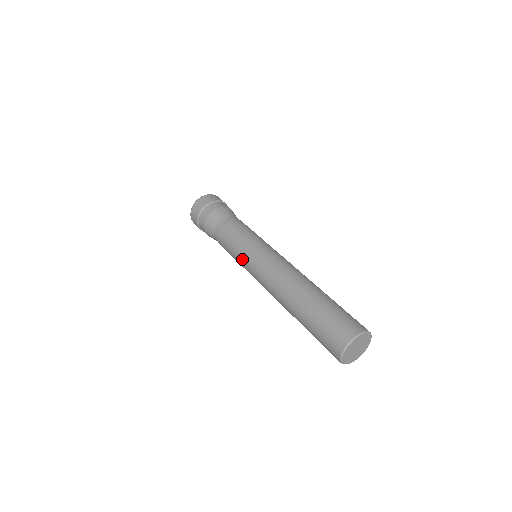
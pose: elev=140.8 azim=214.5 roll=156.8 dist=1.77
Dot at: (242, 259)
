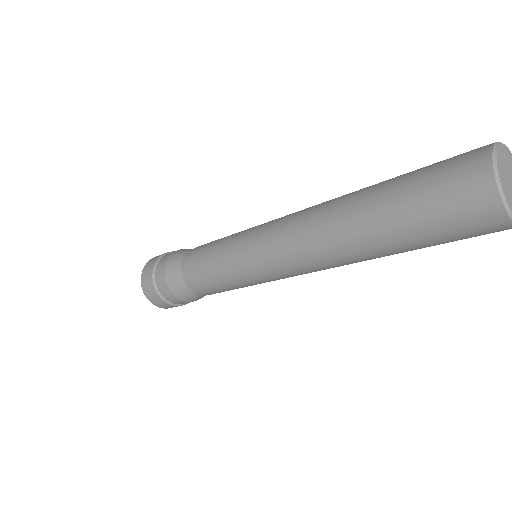
Dot at: (240, 270)
